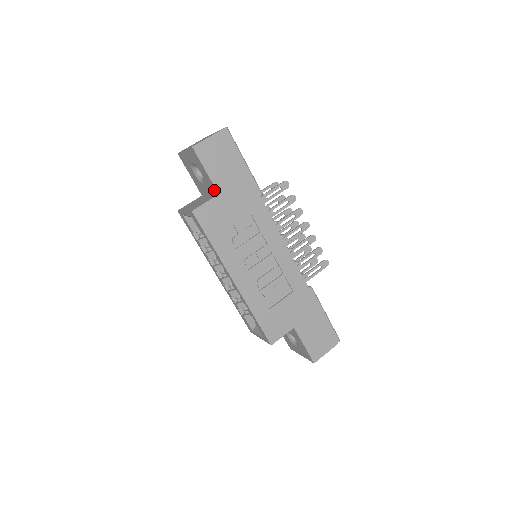
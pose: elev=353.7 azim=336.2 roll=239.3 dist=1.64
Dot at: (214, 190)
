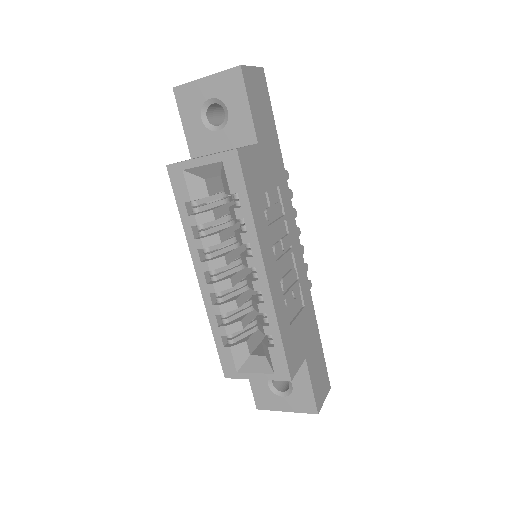
Dot at: (248, 138)
